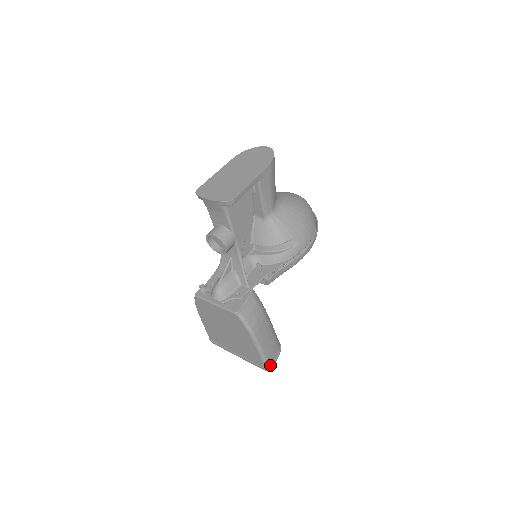
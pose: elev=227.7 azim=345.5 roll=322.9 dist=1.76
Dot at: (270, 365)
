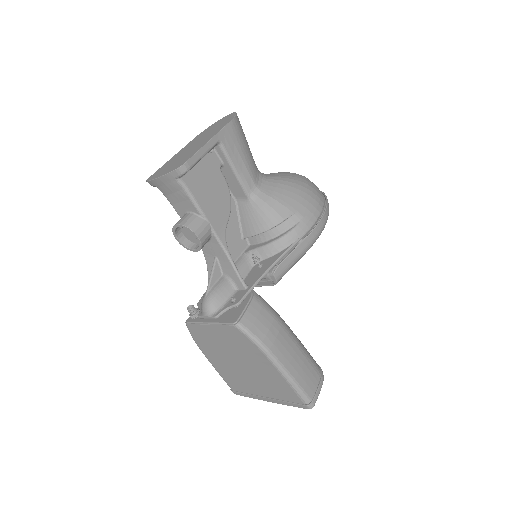
Dot at: (311, 398)
